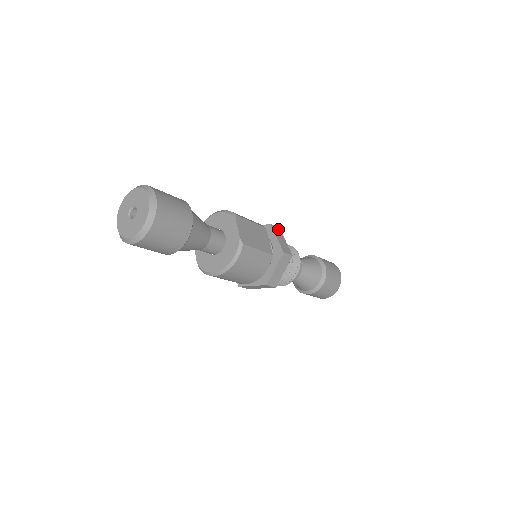
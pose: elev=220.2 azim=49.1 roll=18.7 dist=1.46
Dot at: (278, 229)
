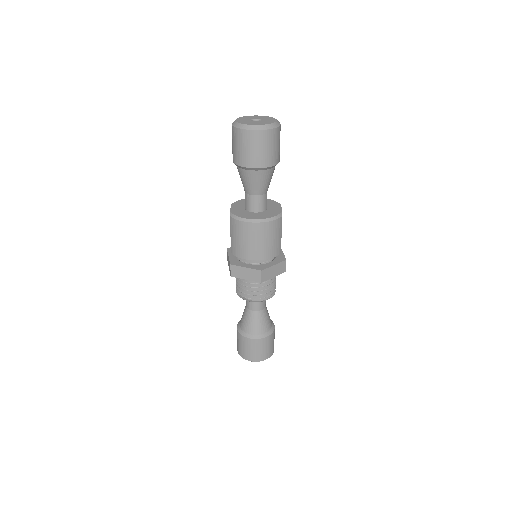
Dot at: occluded
